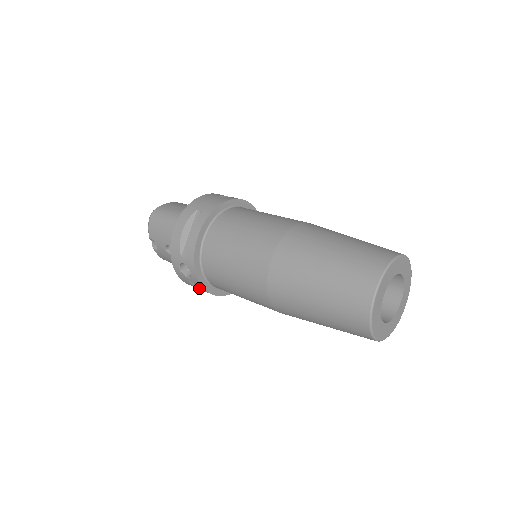
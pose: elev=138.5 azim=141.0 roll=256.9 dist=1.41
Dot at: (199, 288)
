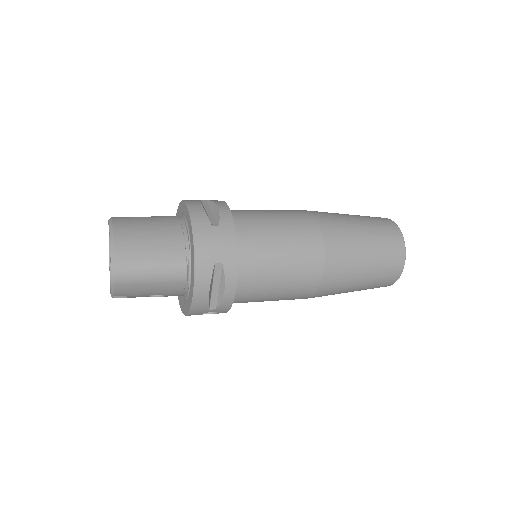
Dot at: occluded
